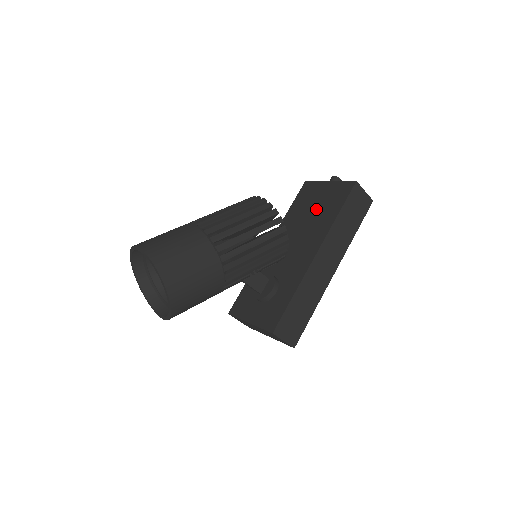
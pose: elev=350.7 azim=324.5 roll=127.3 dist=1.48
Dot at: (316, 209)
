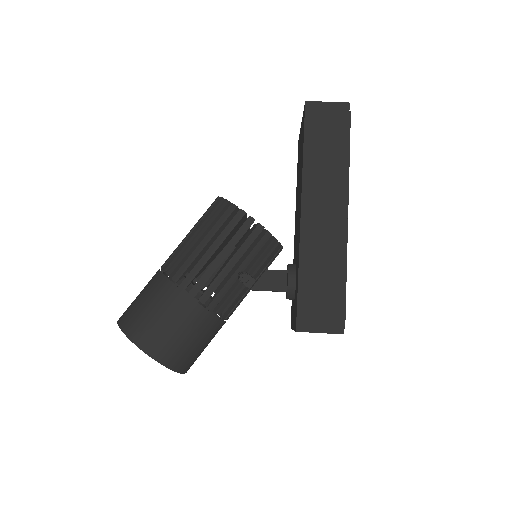
Dot at: occluded
